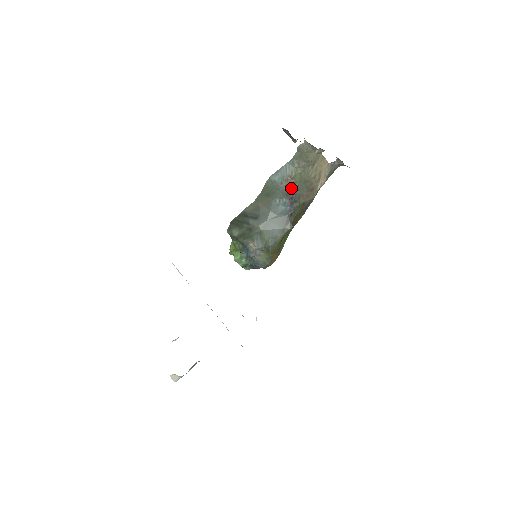
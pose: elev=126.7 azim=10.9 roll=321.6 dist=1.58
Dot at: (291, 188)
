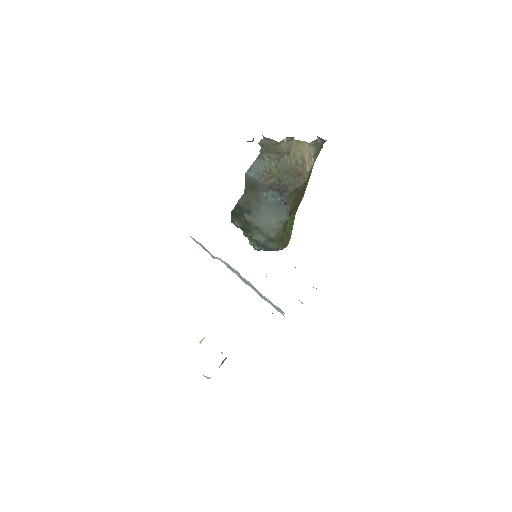
Dot at: (272, 182)
